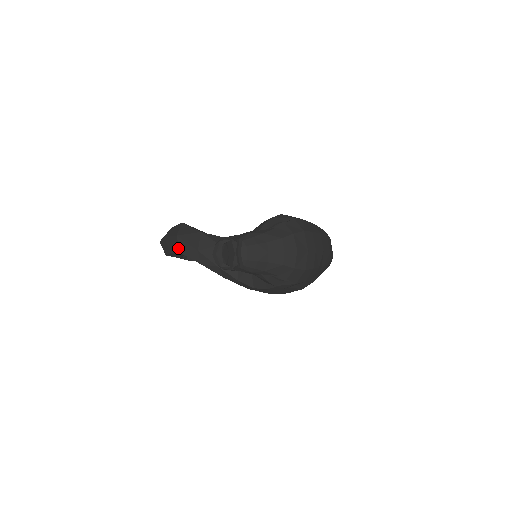
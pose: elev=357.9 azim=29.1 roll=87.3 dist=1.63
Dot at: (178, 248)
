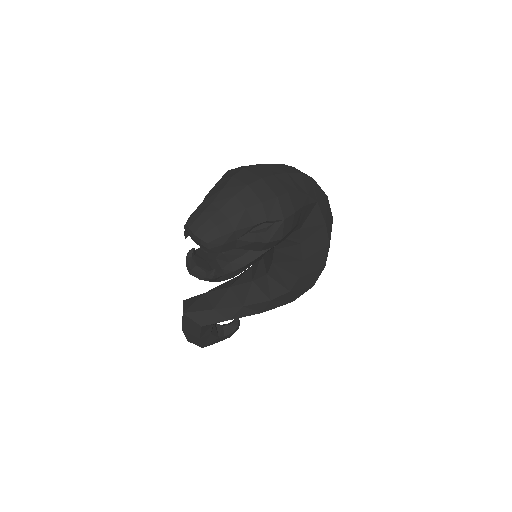
Dot at: (196, 324)
